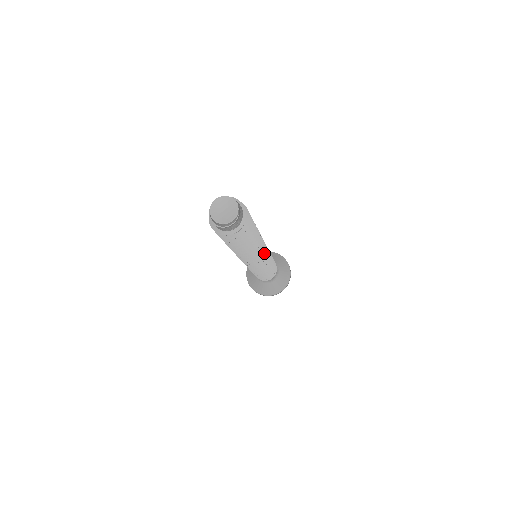
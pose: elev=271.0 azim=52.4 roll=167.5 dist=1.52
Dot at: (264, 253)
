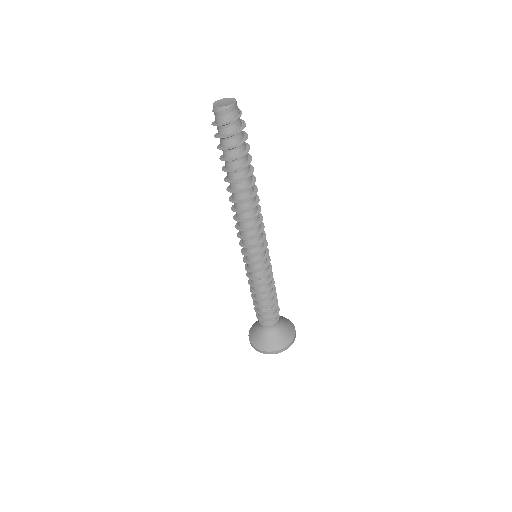
Dot at: (259, 234)
